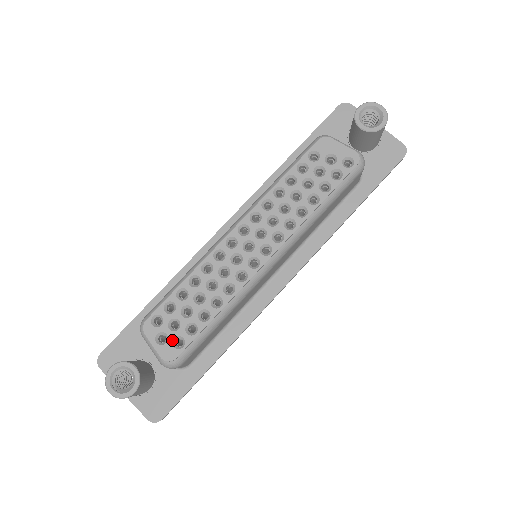
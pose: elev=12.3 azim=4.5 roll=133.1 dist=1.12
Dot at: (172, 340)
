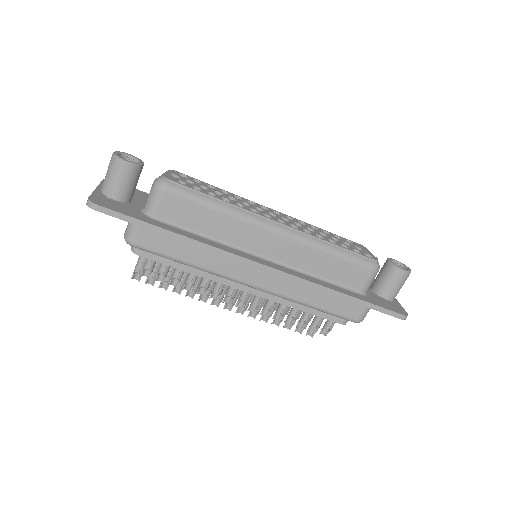
Dot at: (180, 180)
